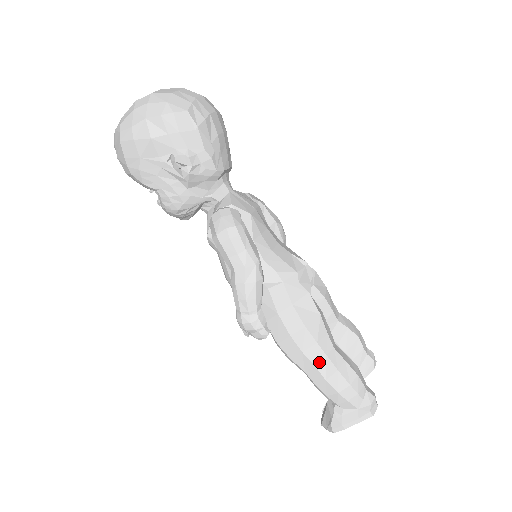
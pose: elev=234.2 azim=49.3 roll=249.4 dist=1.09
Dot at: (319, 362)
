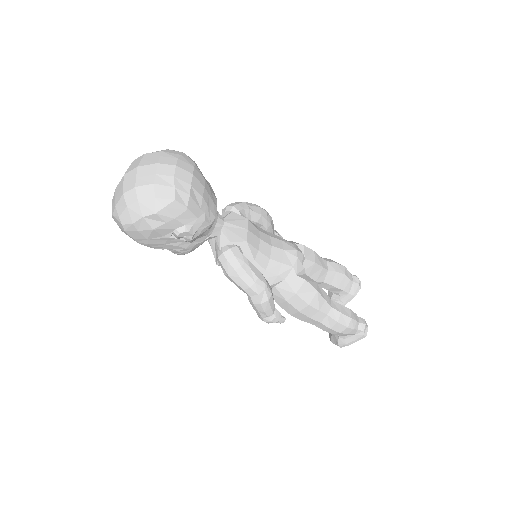
Dot at: (323, 320)
